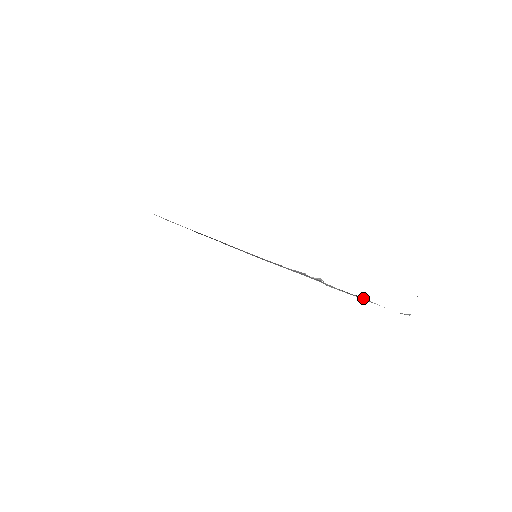
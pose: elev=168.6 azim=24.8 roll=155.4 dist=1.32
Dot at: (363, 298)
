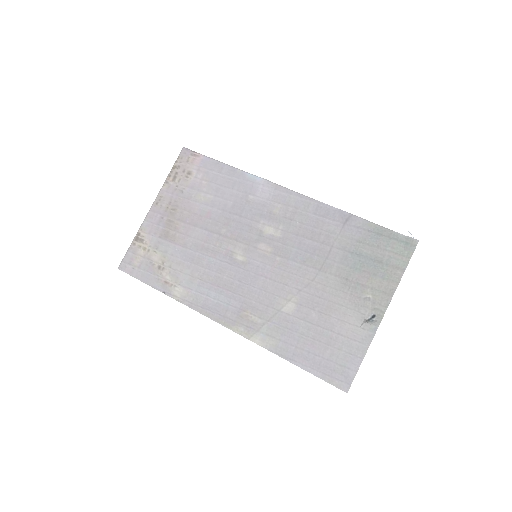
Dot at: (358, 225)
